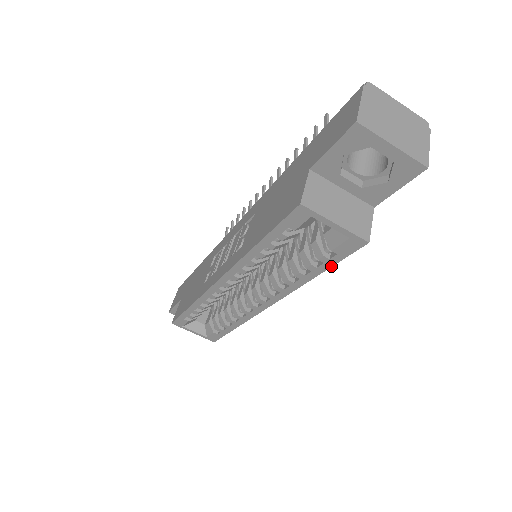
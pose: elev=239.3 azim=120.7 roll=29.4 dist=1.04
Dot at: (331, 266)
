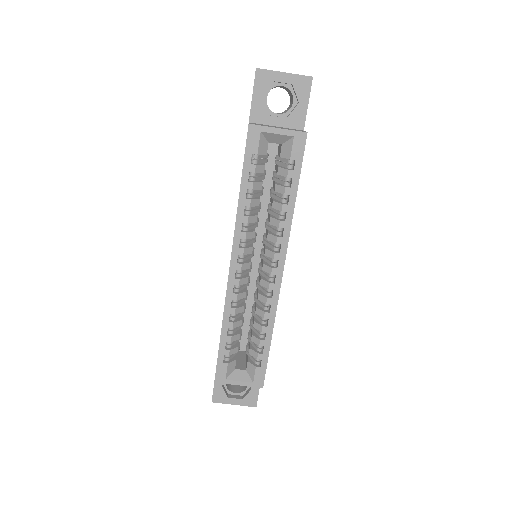
Dot at: (299, 178)
